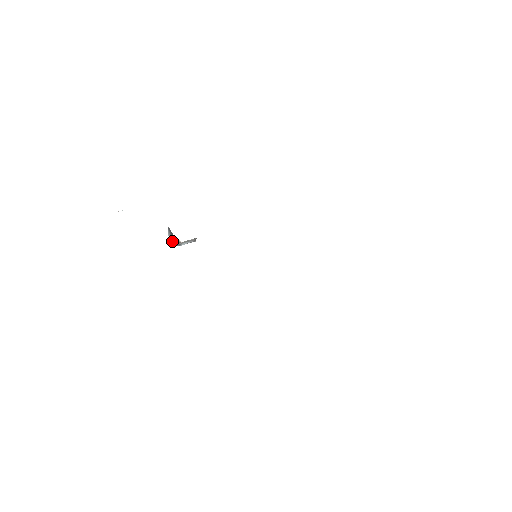
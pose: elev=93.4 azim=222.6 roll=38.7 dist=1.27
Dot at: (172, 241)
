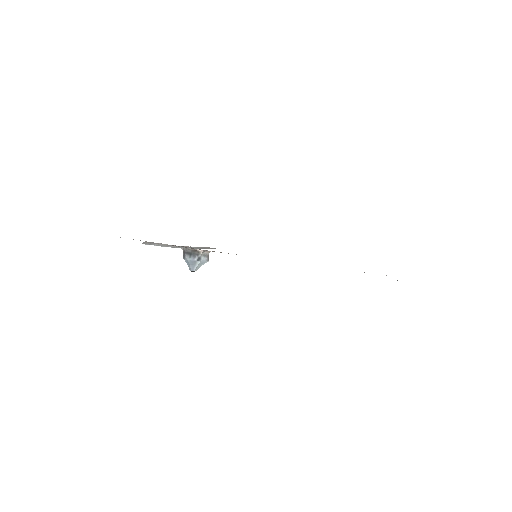
Dot at: (193, 258)
